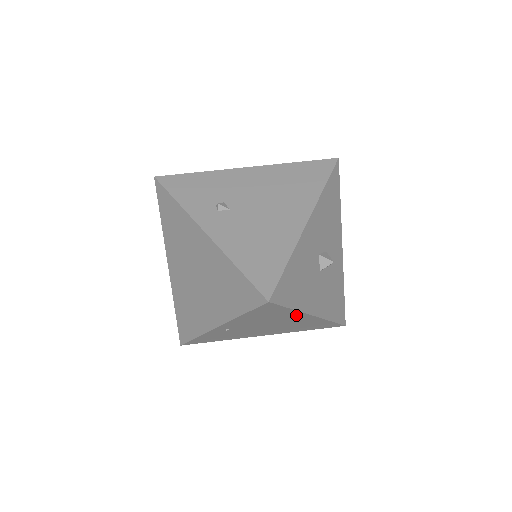
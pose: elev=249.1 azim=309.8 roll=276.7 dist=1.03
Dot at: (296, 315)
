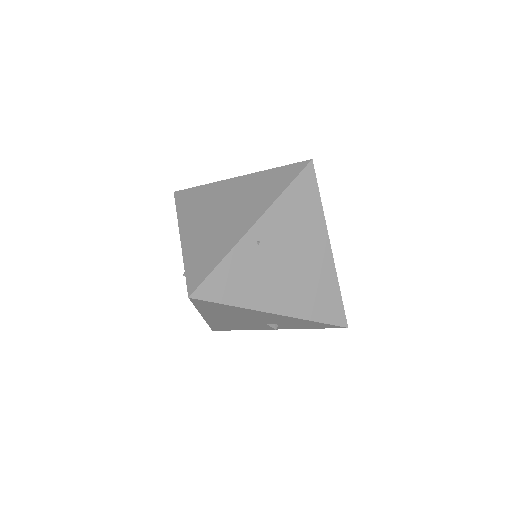
Dot at: (319, 230)
